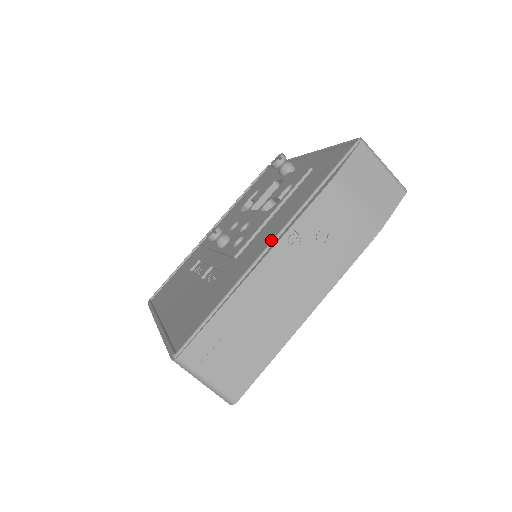
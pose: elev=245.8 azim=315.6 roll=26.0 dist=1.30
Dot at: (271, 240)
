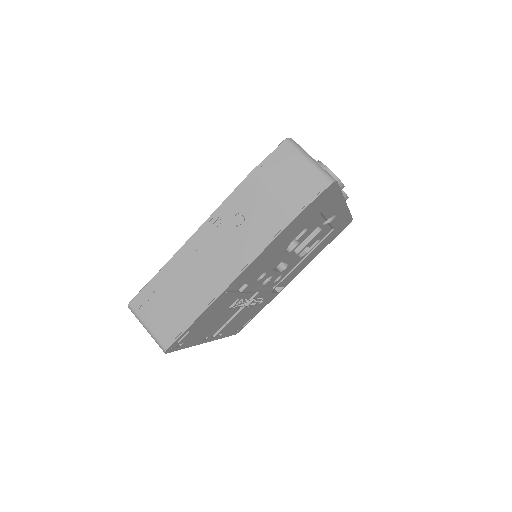
Dot at: occluded
